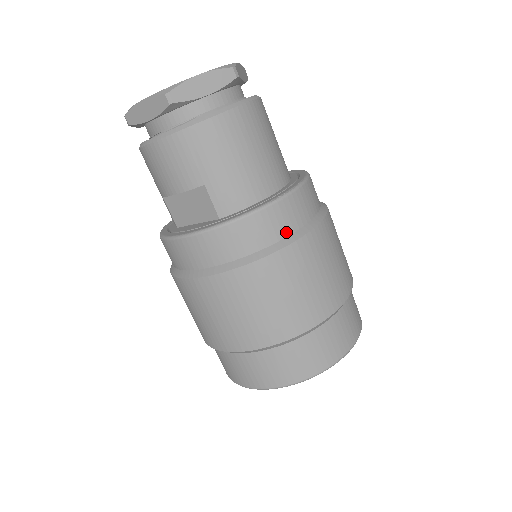
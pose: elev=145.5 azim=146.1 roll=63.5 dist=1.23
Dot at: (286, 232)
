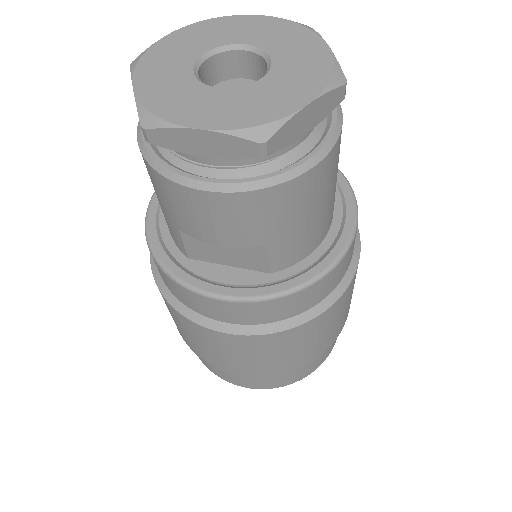
Dot at: (339, 280)
